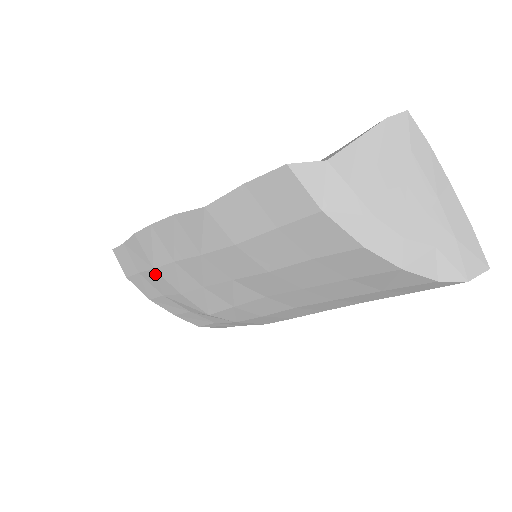
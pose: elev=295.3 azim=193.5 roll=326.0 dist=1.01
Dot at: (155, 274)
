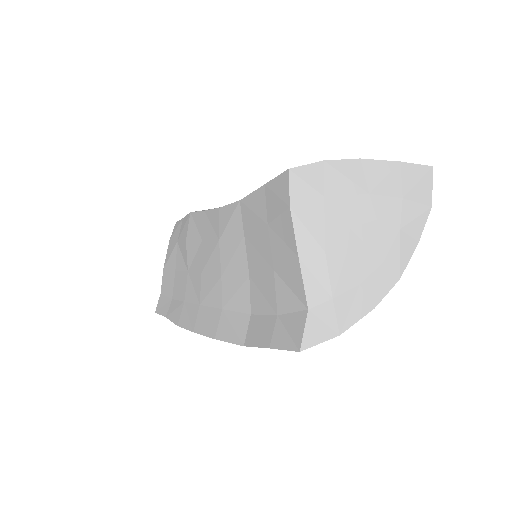
Dot at: occluded
